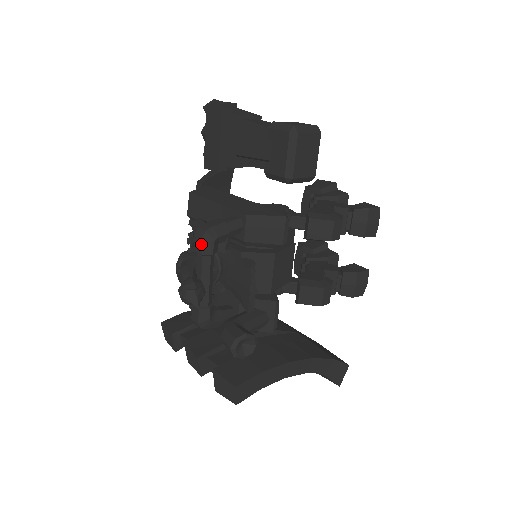
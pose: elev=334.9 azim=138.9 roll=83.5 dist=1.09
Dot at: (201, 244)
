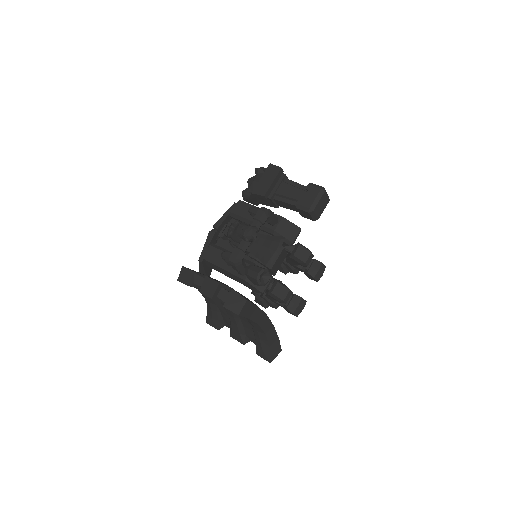
Dot at: (262, 214)
